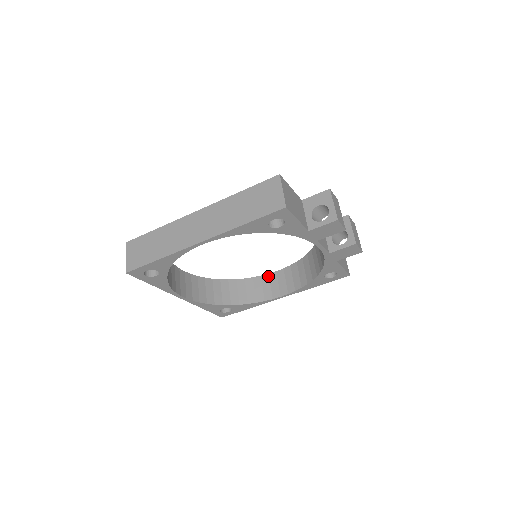
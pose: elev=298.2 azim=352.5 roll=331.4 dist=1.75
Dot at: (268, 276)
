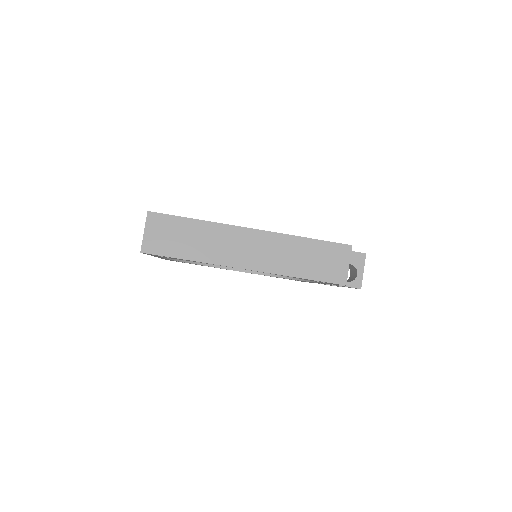
Dot at: occluded
